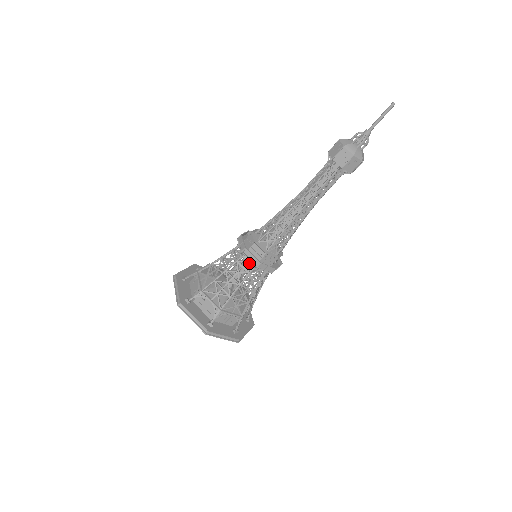
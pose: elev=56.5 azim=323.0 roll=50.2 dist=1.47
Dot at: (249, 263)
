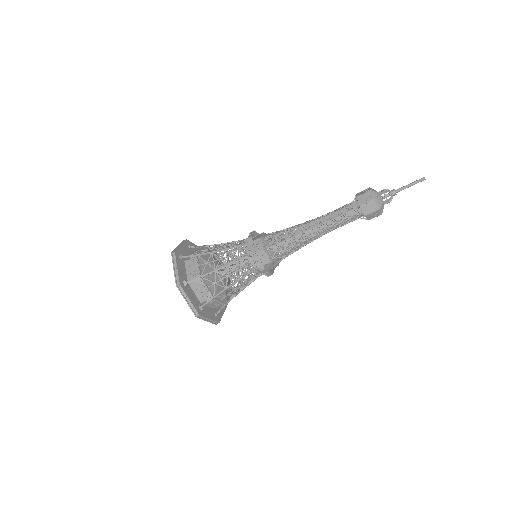
Dot at: (247, 252)
